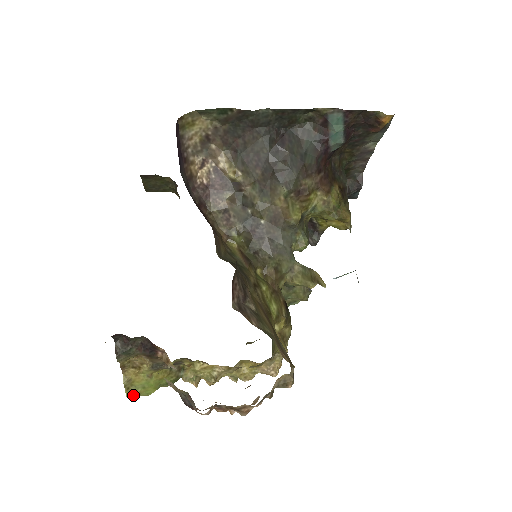
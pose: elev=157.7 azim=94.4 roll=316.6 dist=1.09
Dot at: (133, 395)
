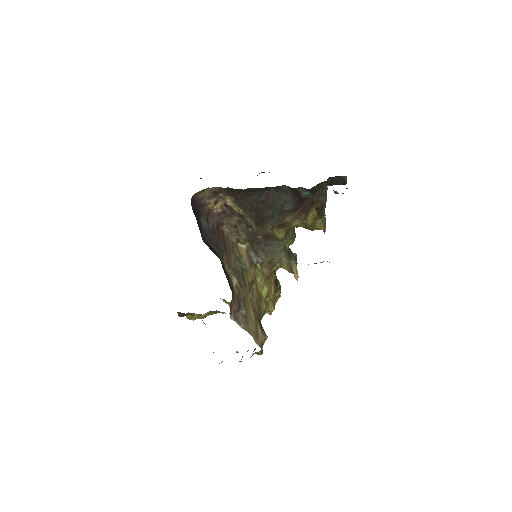
Dot at: occluded
